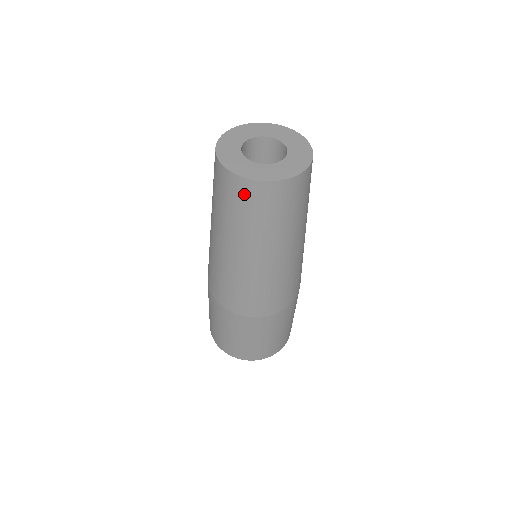
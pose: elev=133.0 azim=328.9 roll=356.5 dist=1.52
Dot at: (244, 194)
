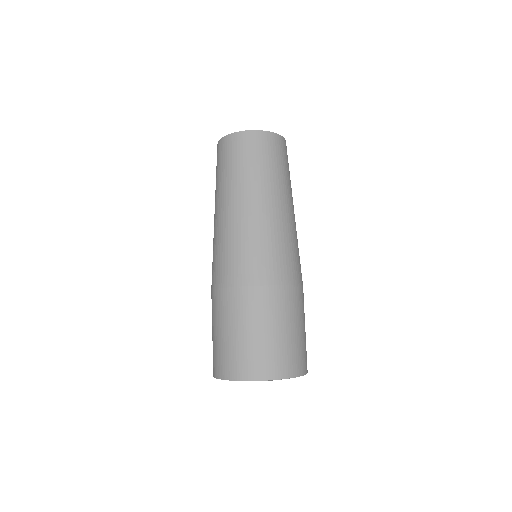
Dot at: (223, 150)
